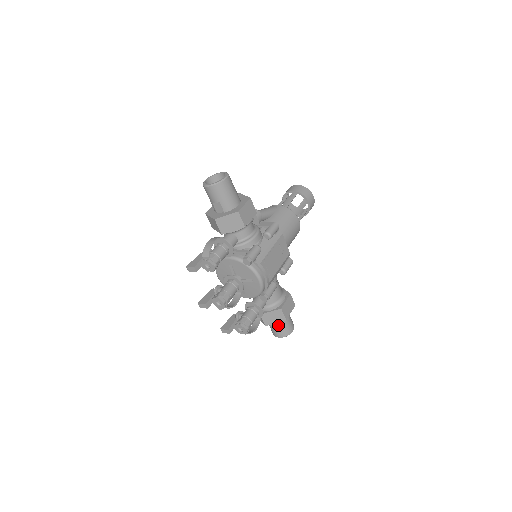
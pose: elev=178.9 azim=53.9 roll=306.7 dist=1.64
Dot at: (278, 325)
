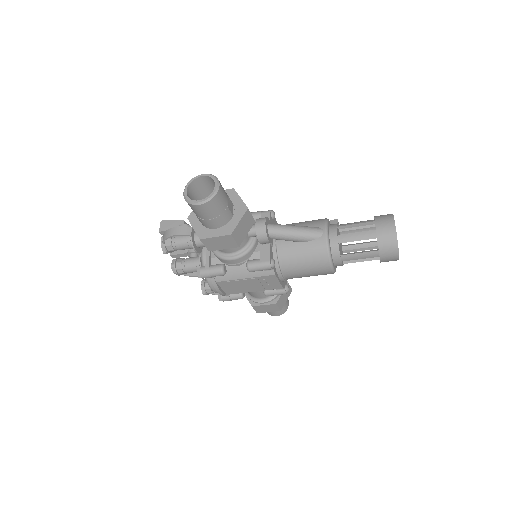
Dot at: occluded
